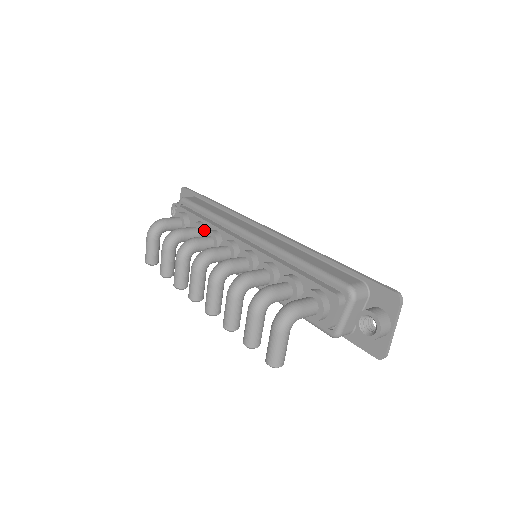
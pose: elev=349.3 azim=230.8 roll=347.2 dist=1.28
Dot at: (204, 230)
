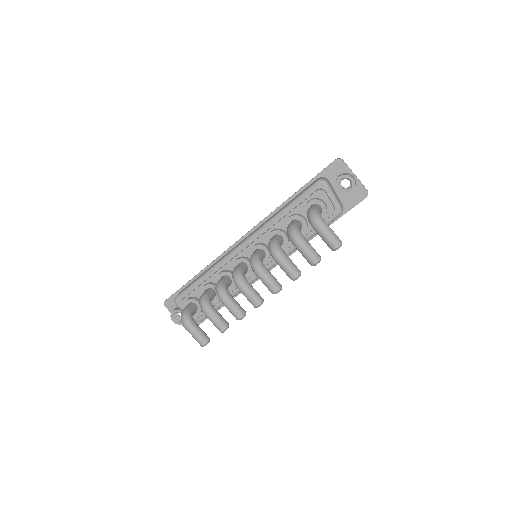
Dot at: (213, 284)
